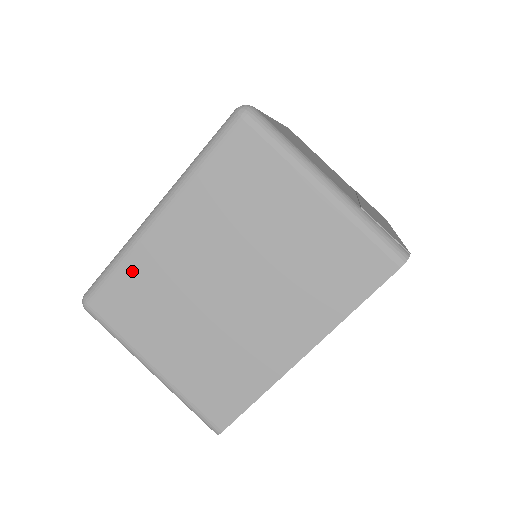
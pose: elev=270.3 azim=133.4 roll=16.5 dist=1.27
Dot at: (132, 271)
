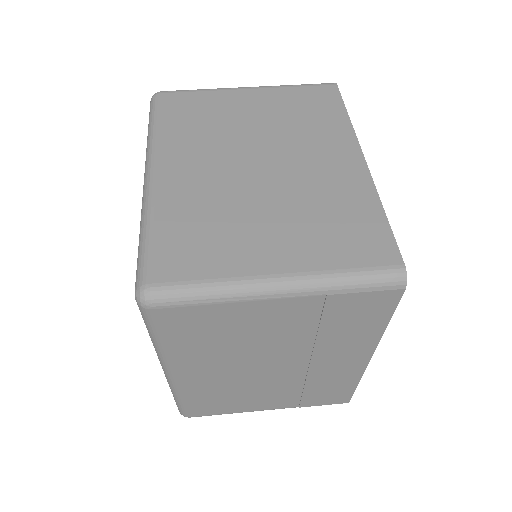
Dot at: (168, 219)
